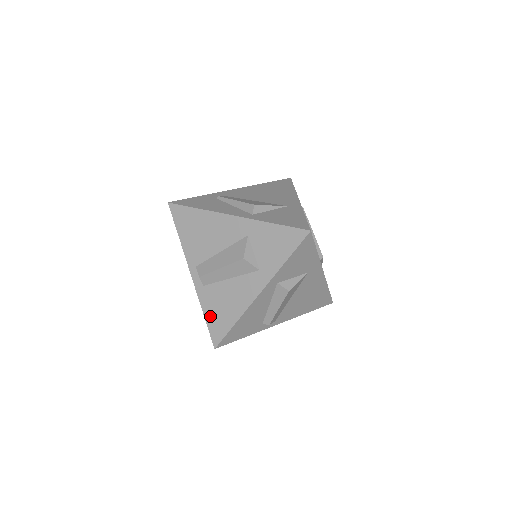
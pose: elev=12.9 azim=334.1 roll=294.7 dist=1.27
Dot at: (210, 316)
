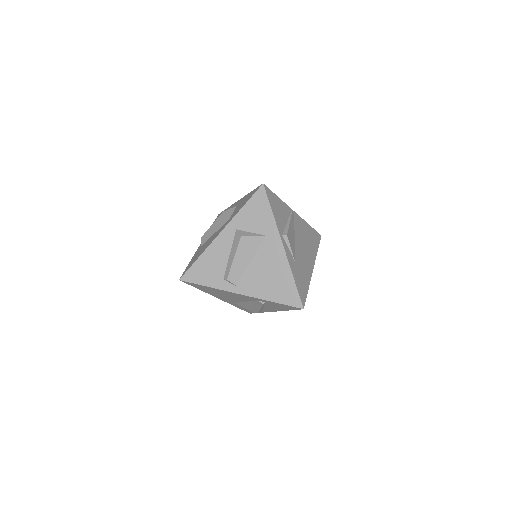
Dot at: (191, 261)
